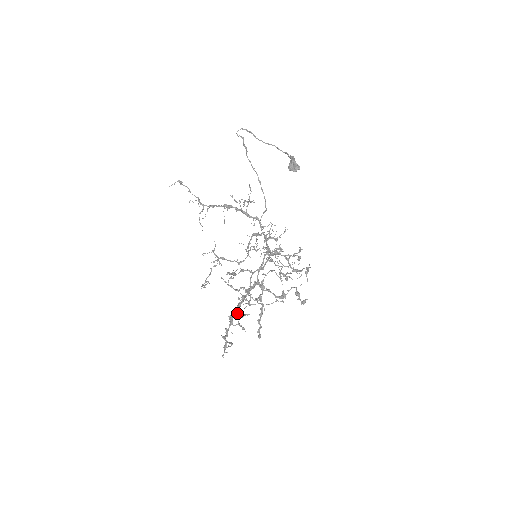
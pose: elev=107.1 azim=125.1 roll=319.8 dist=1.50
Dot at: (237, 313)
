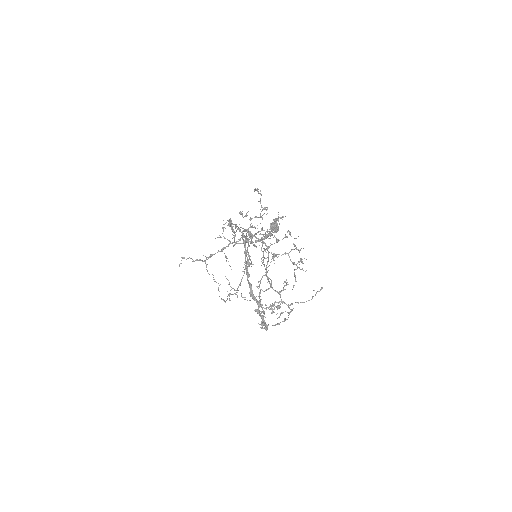
Dot at: (271, 308)
